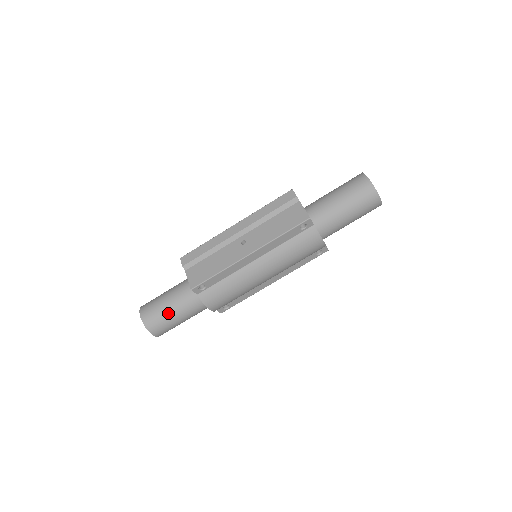
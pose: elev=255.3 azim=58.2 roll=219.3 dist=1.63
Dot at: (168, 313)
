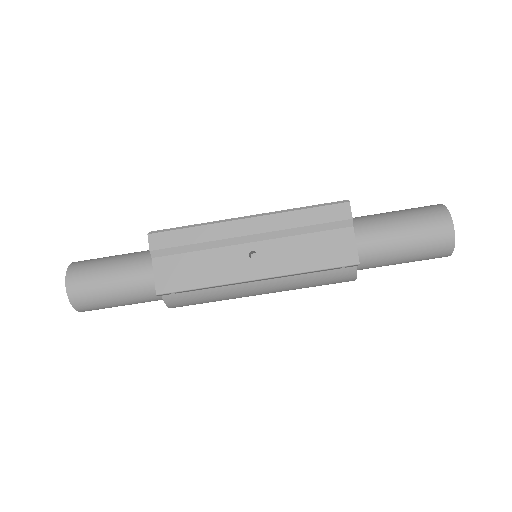
Dot at: (110, 299)
